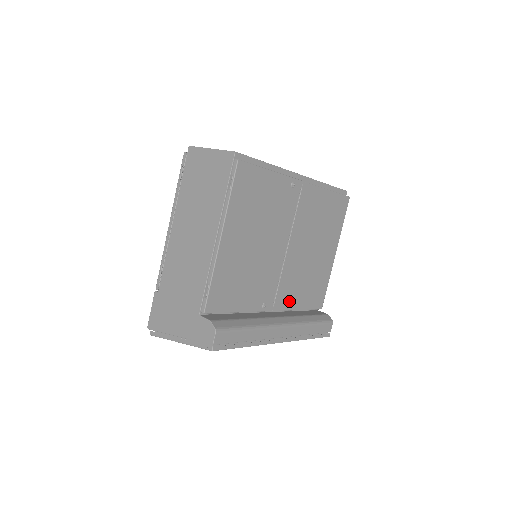
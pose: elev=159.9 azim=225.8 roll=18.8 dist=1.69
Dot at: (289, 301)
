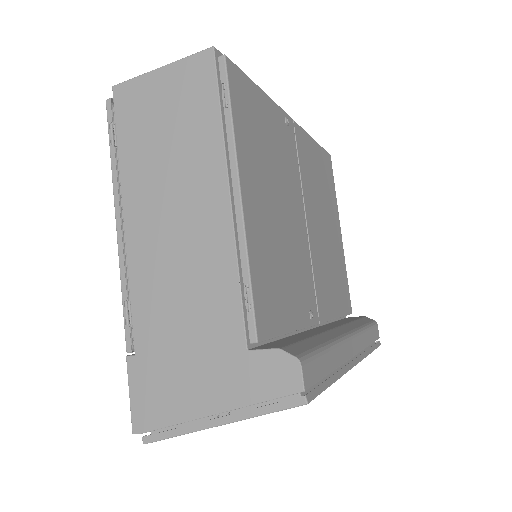
Dot at: (328, 305)
